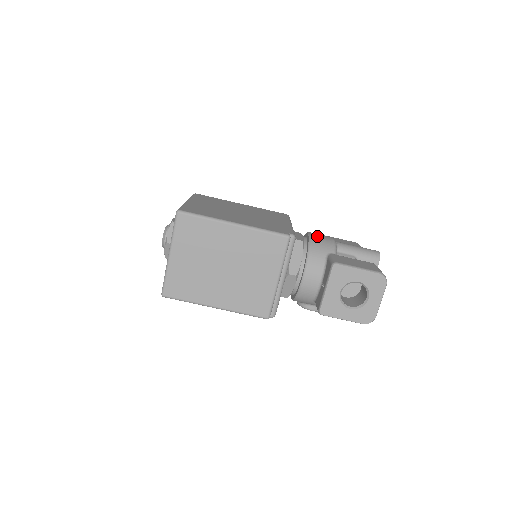
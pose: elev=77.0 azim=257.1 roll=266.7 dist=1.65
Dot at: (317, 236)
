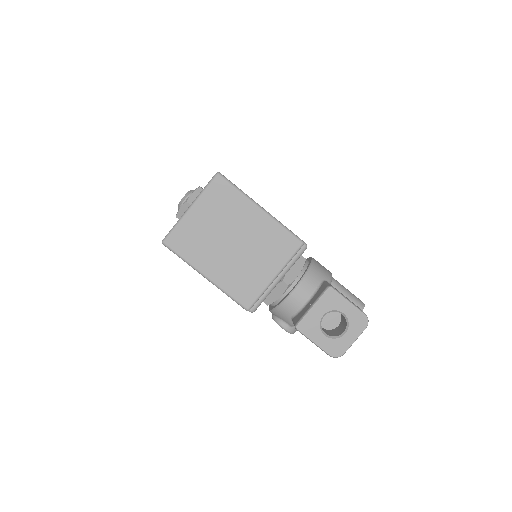
Dot at: (319, 263)
